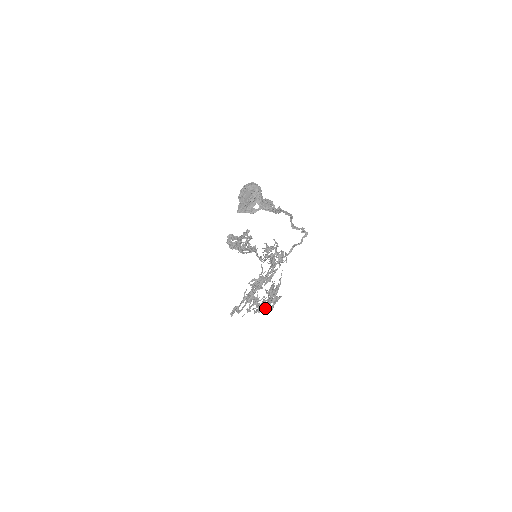
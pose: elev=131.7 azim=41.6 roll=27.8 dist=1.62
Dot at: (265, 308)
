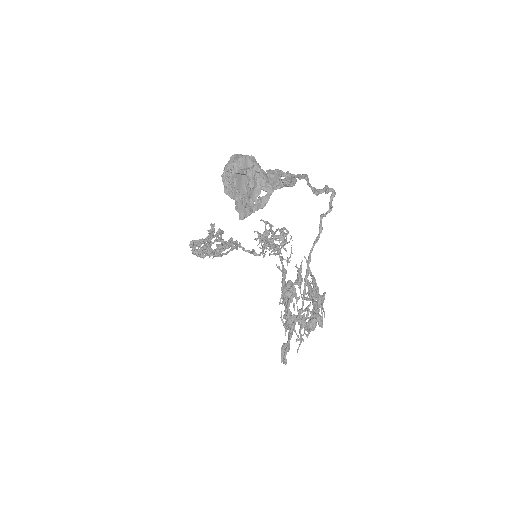
Dot at: (316, 321)
